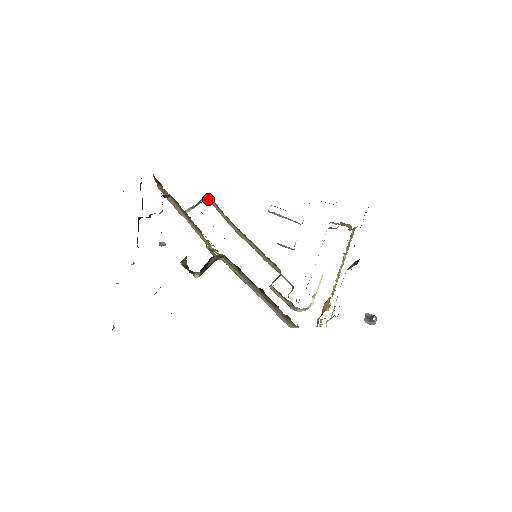
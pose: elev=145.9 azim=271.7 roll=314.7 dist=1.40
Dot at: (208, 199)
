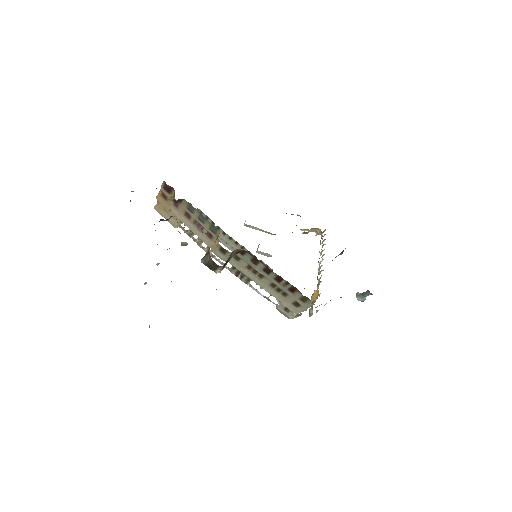
Dot at: occluded
